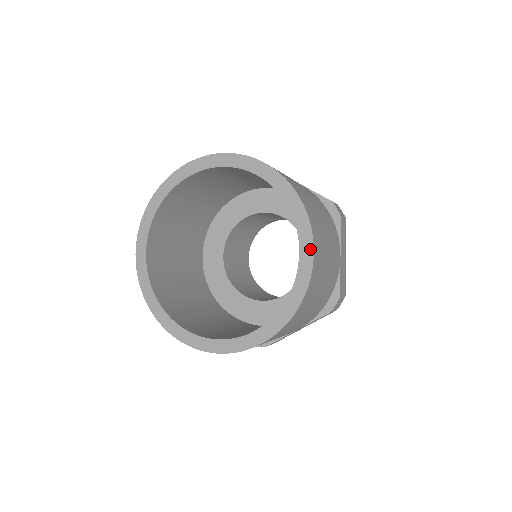
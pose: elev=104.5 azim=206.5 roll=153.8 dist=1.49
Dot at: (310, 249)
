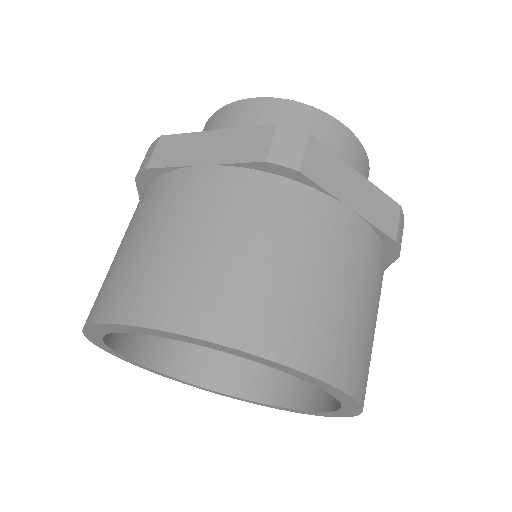
Dot at: (309, 377)
